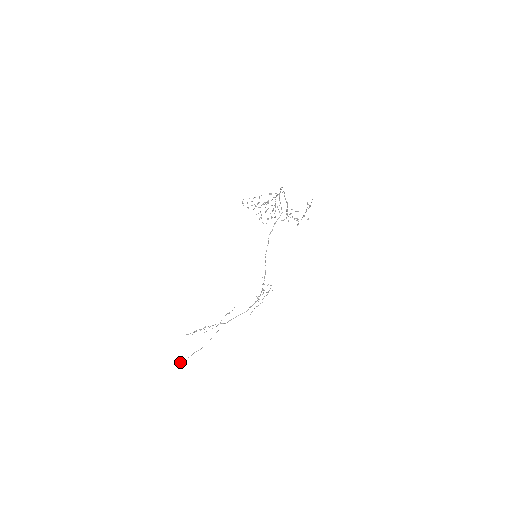
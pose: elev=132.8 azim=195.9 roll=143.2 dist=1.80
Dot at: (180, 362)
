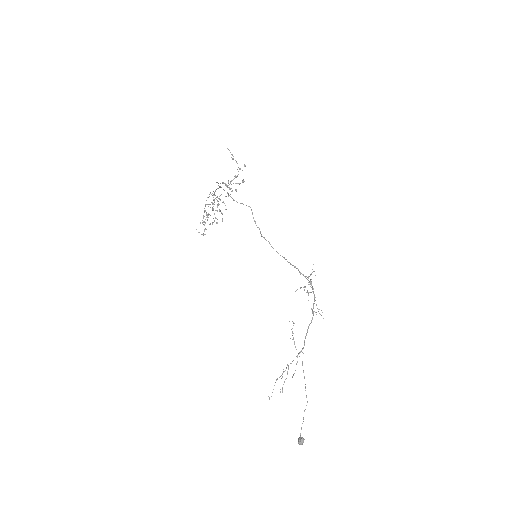
Dot at: (299, 438)
